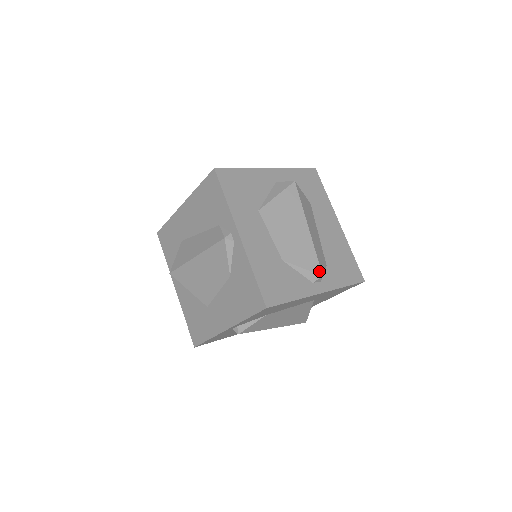
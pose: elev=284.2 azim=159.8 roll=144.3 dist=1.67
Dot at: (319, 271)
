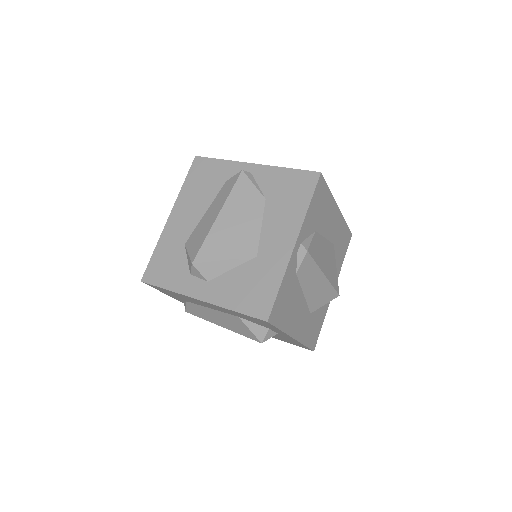
Dot at: occluded
